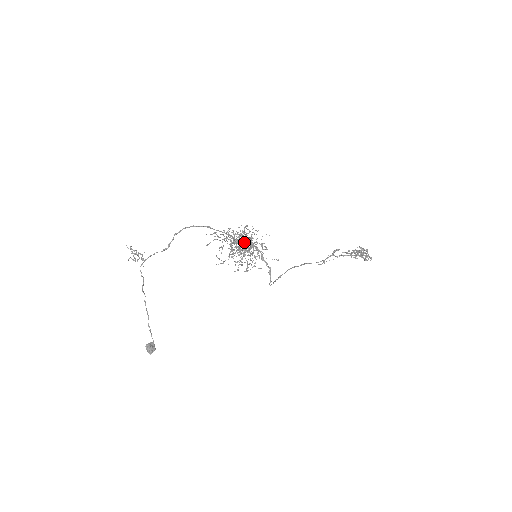
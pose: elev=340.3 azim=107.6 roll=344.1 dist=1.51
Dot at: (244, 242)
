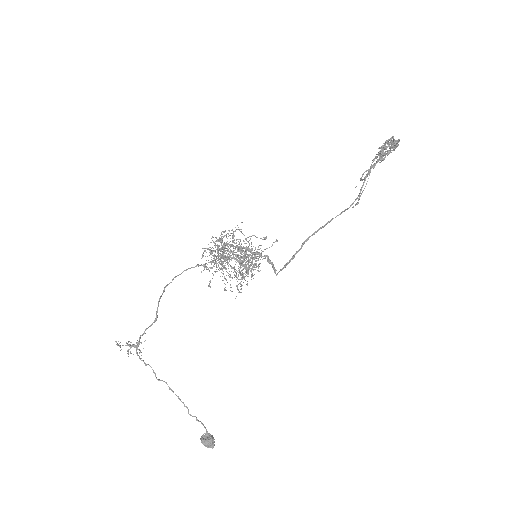
Dot at: occluded
